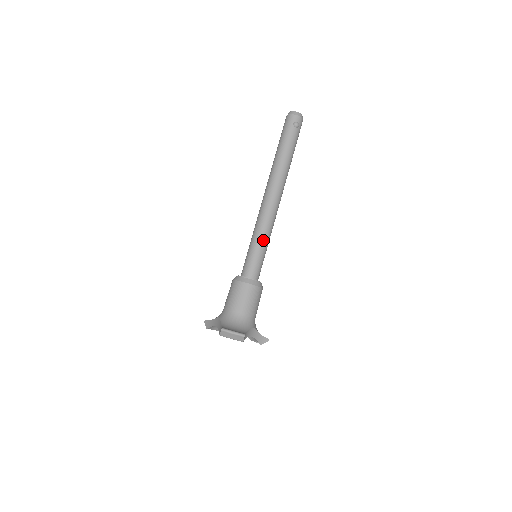
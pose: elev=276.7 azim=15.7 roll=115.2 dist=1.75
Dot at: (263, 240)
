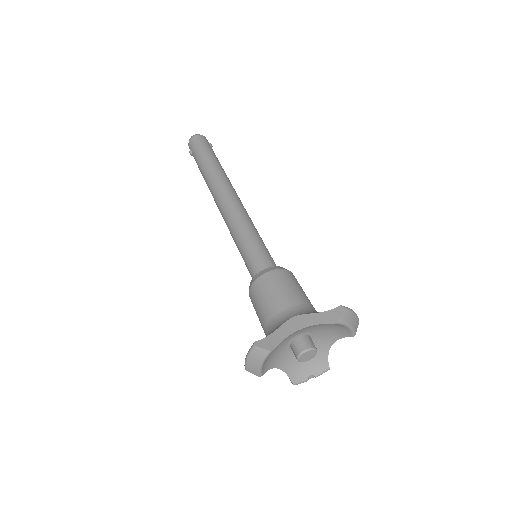
Dot at: (259, 235)
